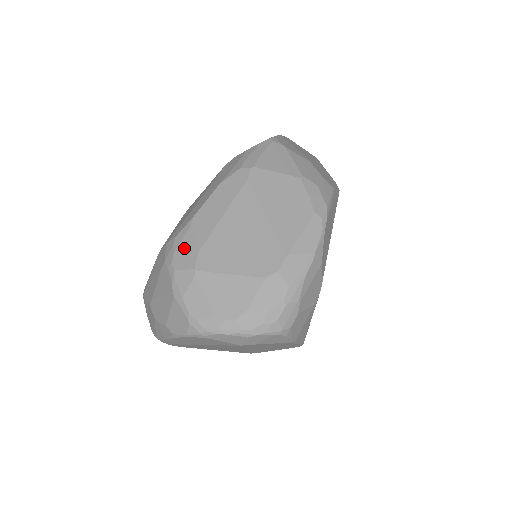
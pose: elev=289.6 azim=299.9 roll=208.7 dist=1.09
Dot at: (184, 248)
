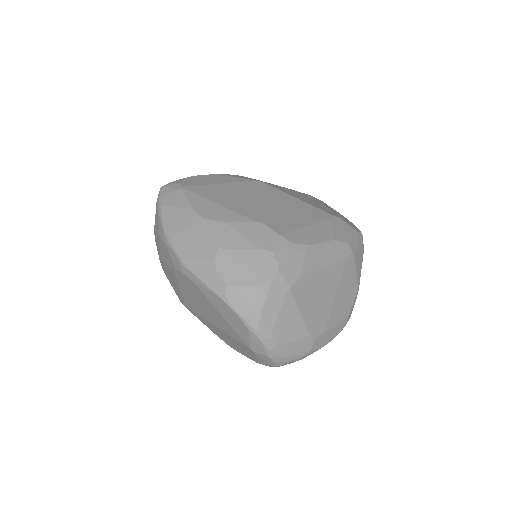
Dot at: (294, 262)
